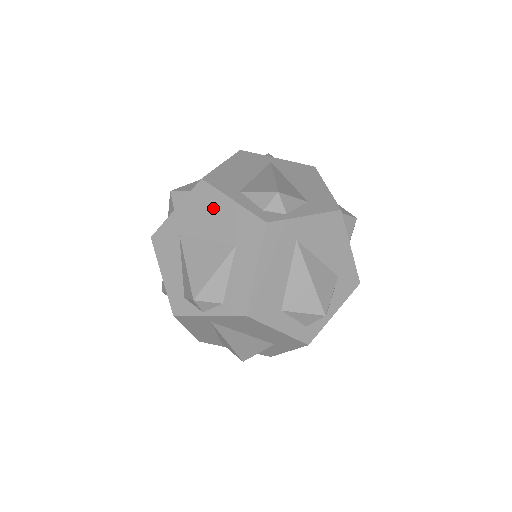
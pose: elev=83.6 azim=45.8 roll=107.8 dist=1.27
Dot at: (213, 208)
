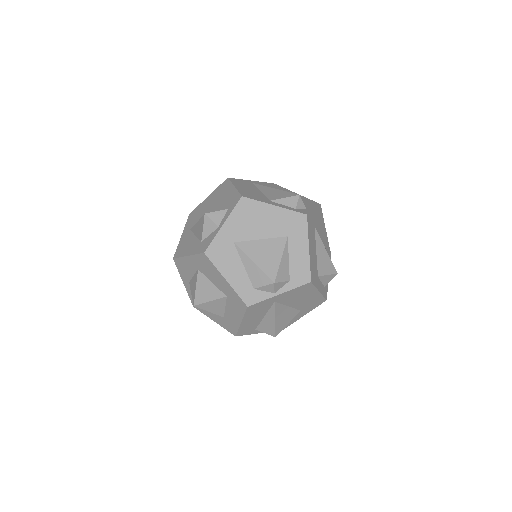
Dot at: (259, 215)
